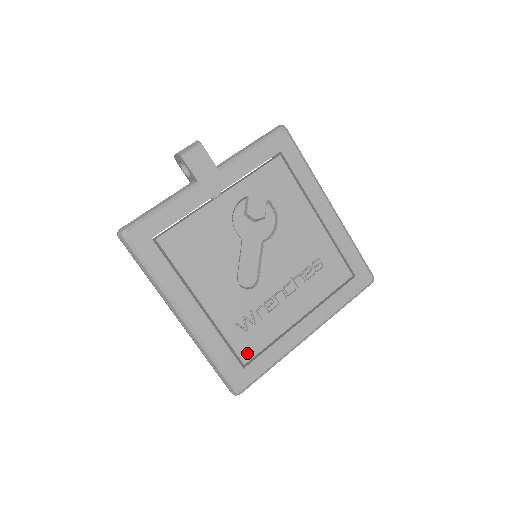
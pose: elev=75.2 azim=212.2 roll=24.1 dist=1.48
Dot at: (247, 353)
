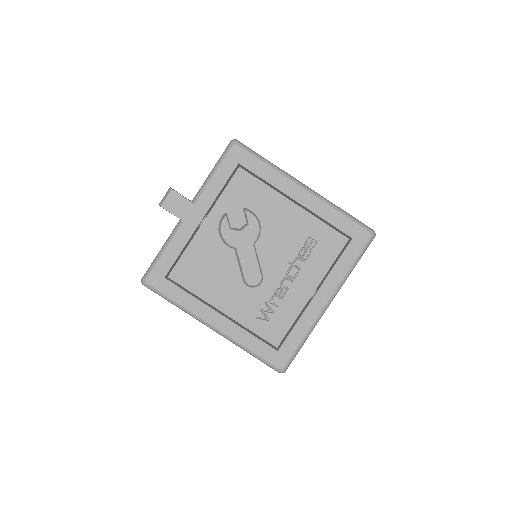
Dot at: (276, 338)
